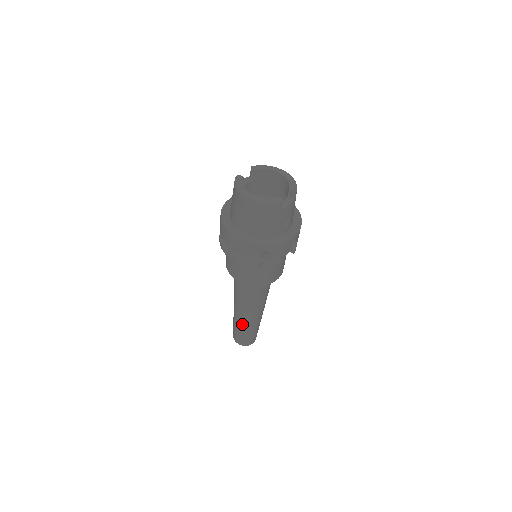
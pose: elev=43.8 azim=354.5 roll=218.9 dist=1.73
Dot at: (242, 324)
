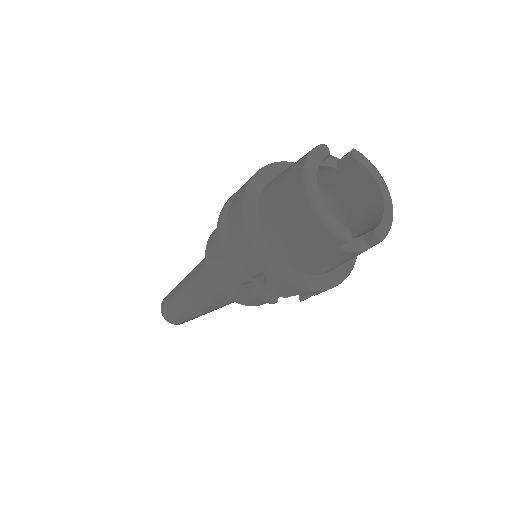
Dot at: (179, 302)
